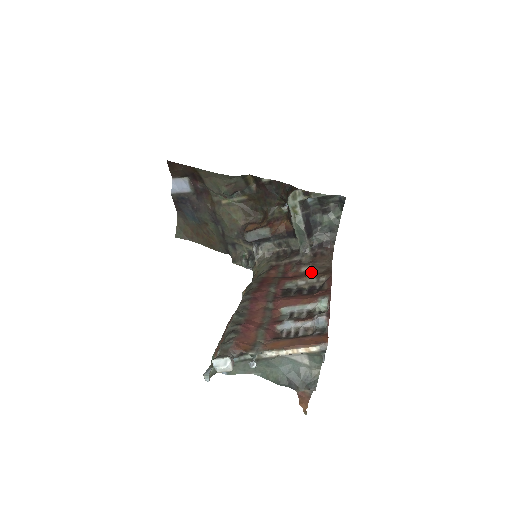
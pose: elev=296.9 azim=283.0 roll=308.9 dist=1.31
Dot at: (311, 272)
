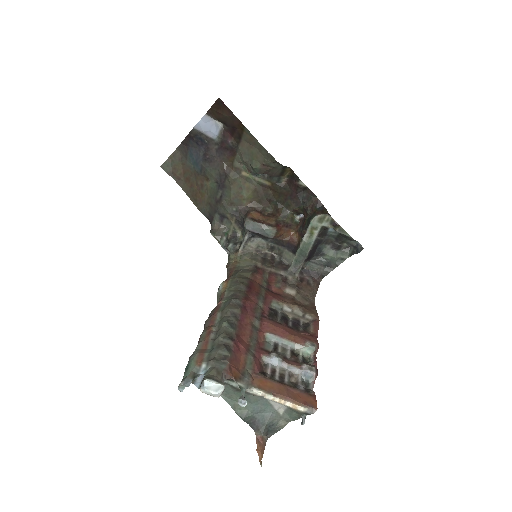
Dot at: (295, 298)
